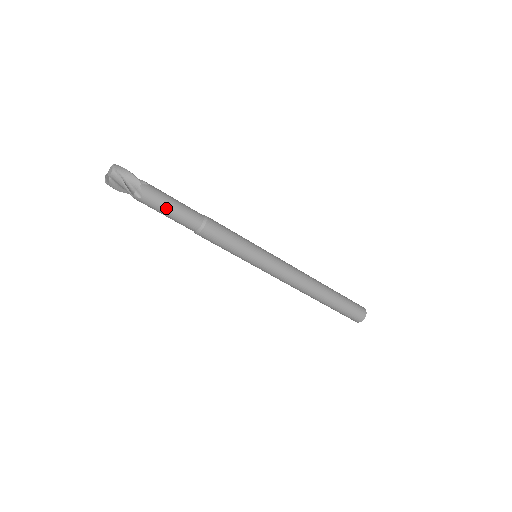
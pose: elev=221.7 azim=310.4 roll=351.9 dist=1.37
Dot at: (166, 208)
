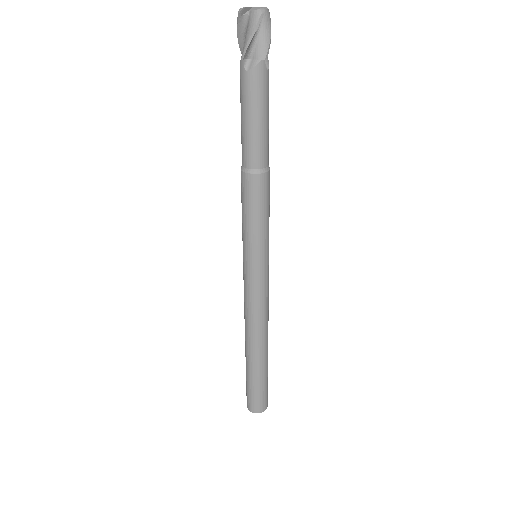
Dot at: (252, 112)
